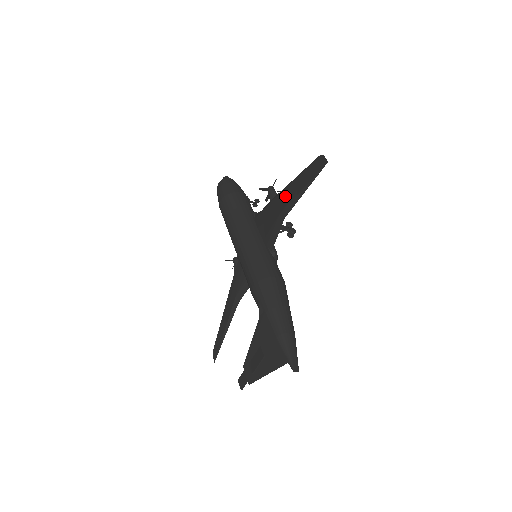
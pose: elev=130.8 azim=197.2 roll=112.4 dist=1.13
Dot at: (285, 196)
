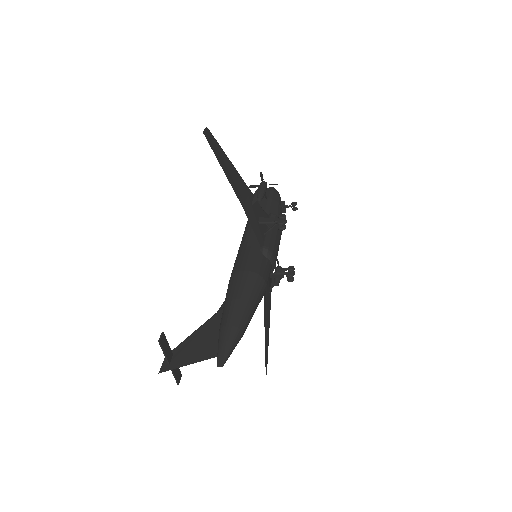
Dot at: occluded
